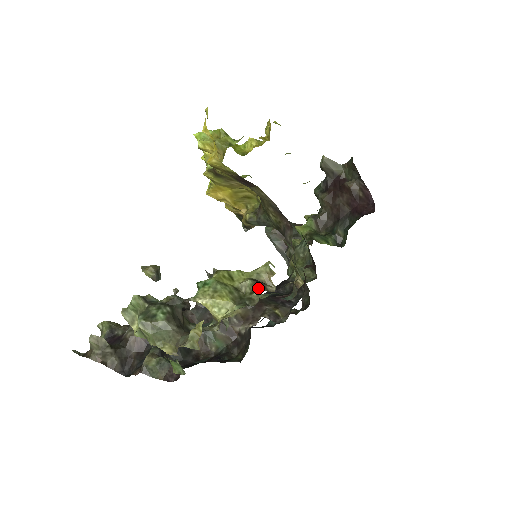
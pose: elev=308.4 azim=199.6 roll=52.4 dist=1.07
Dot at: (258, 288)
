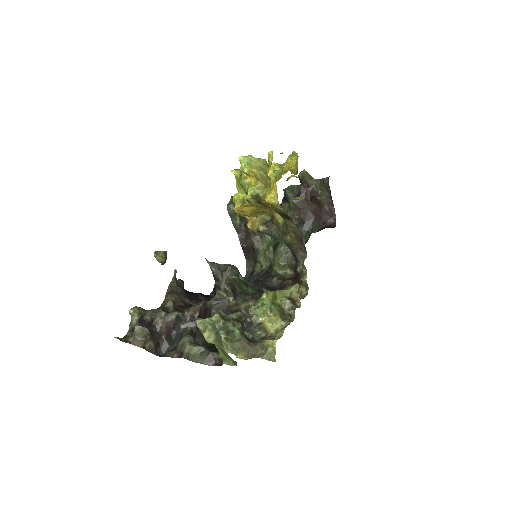
Dot at: (294, 306)
